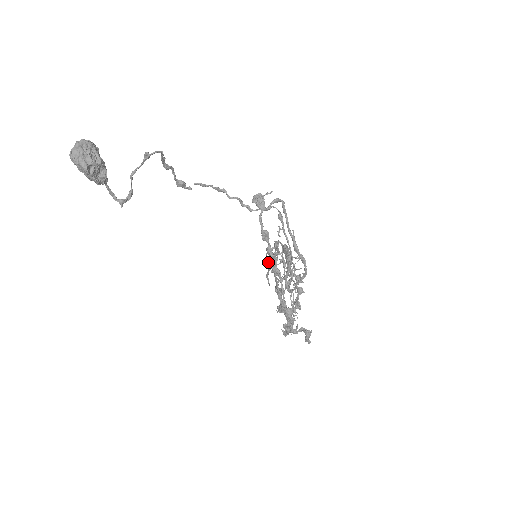
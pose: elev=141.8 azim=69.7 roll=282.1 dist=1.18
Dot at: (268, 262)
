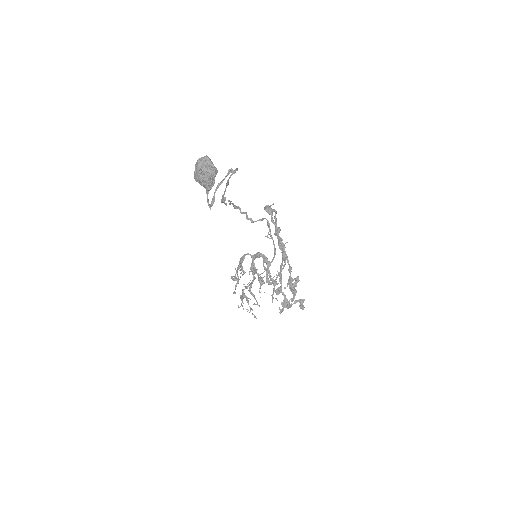
Dot at: (237, 274)
